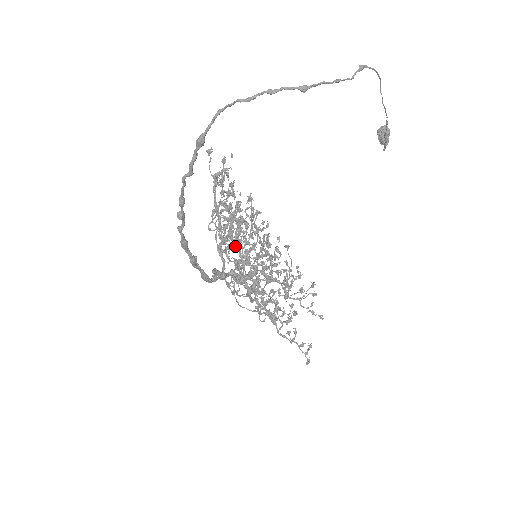
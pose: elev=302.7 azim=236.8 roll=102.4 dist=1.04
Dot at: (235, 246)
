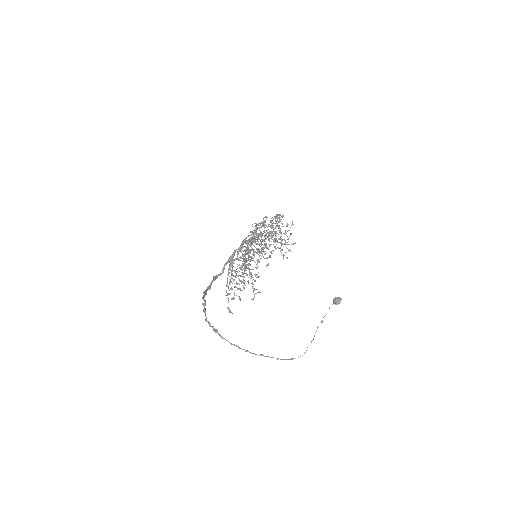
Dot at: occluded
